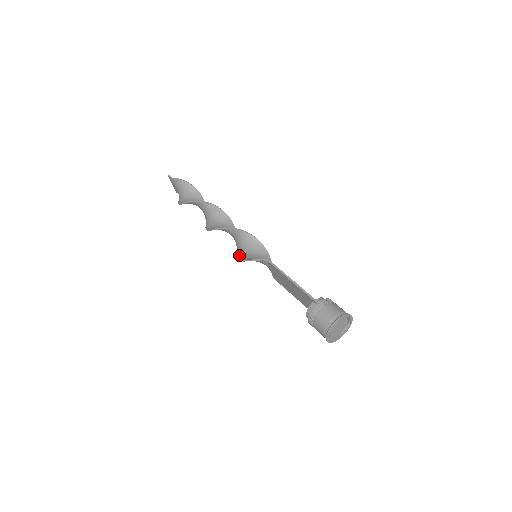
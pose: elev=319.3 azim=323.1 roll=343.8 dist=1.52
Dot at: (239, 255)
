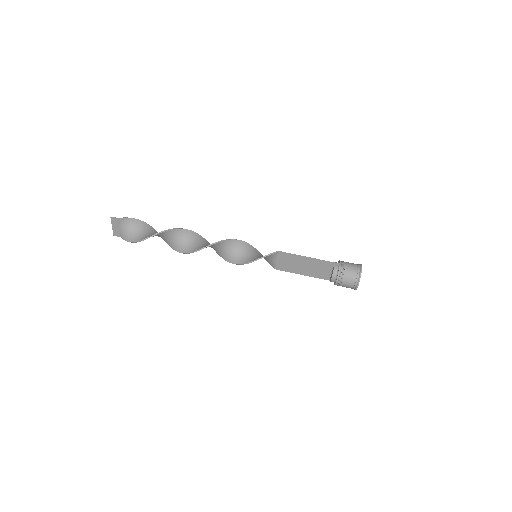
Dot at: (238, 261)
